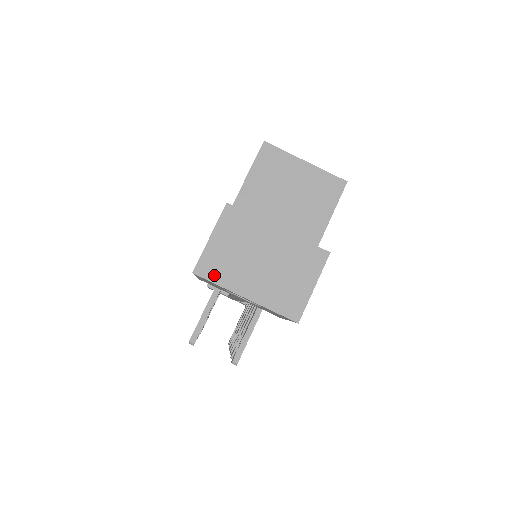
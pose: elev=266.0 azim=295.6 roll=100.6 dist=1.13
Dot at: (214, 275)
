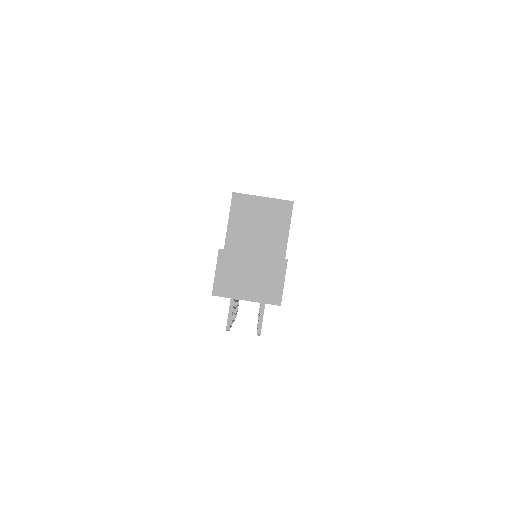
Dot at: (224, 293)
